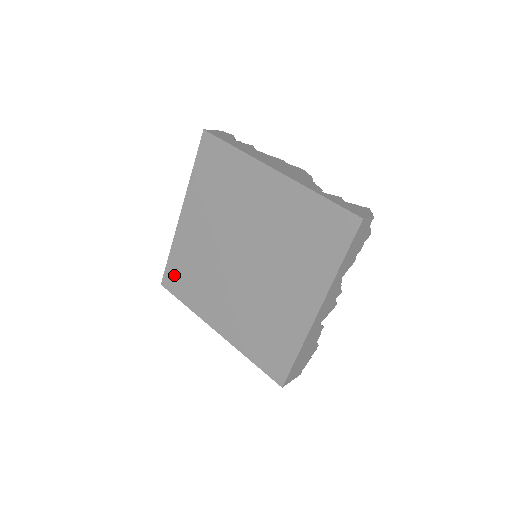
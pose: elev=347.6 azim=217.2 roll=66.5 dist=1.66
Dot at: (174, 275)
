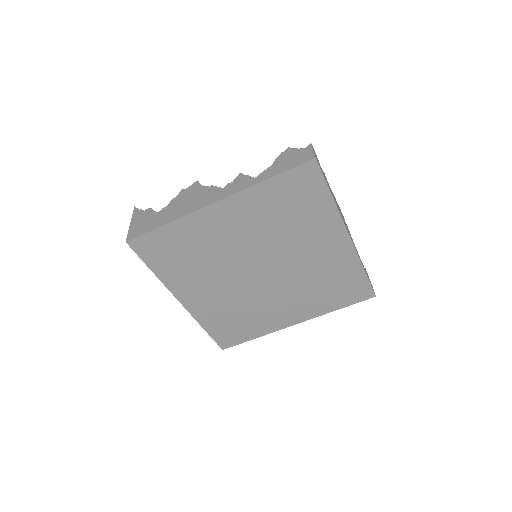
Dot at: (157, 244)
